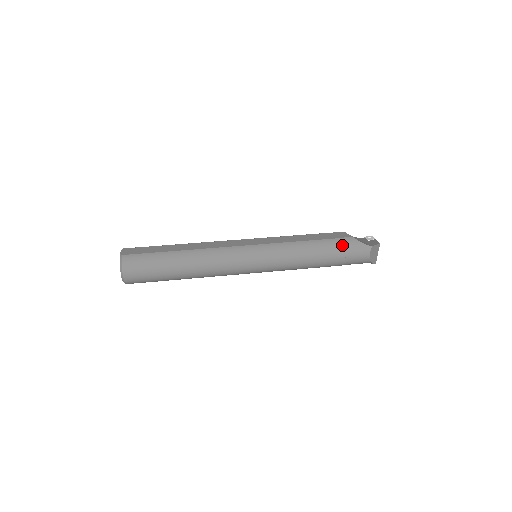
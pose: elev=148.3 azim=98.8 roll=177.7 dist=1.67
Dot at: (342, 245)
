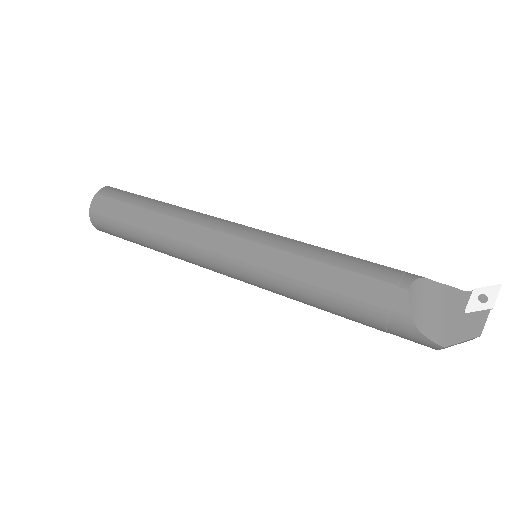
Dot at: (380, 321)
